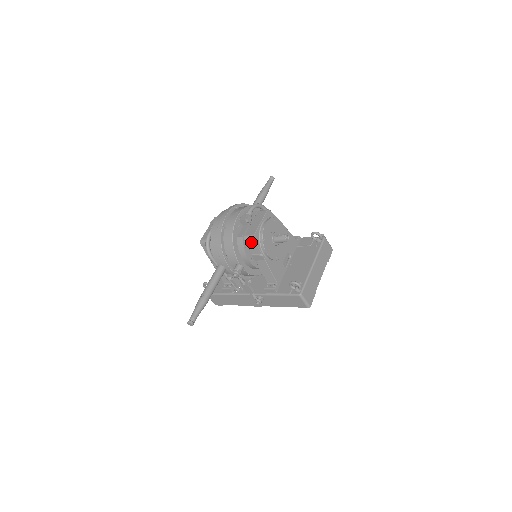
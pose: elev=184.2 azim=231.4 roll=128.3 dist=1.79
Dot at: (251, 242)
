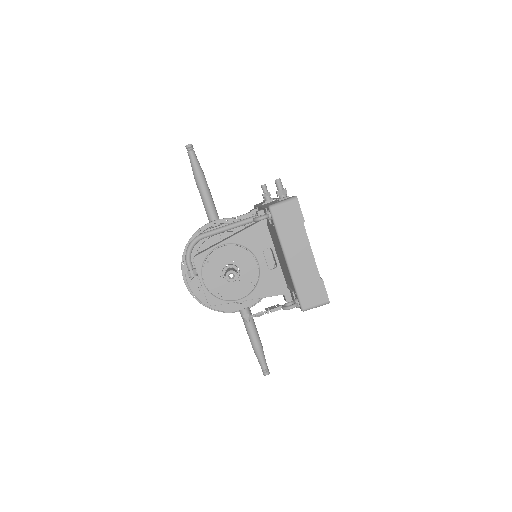
Dot at: occluded
